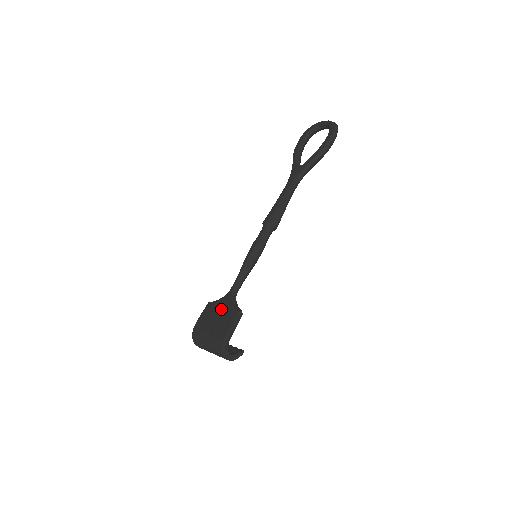
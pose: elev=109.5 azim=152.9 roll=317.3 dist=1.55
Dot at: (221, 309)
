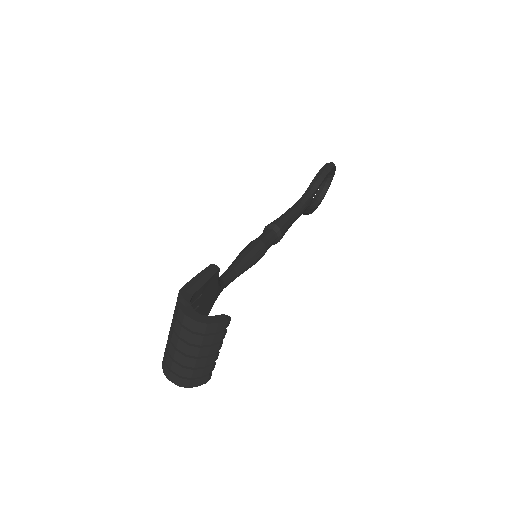
Dot at: occluded
